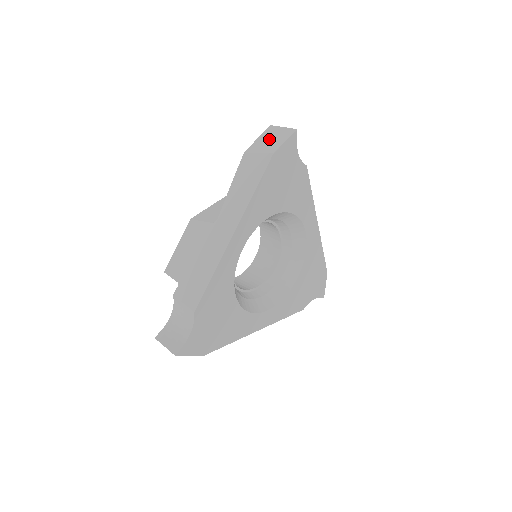
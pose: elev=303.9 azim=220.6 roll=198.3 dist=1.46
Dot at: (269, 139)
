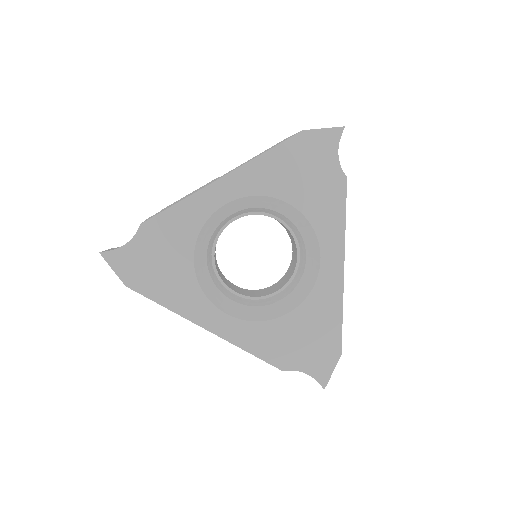
Dot at: occluded
